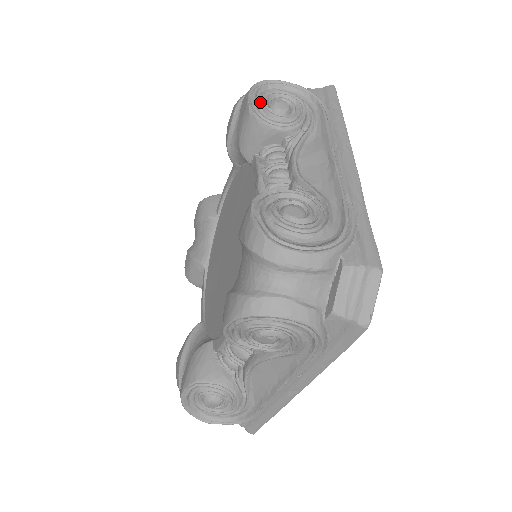
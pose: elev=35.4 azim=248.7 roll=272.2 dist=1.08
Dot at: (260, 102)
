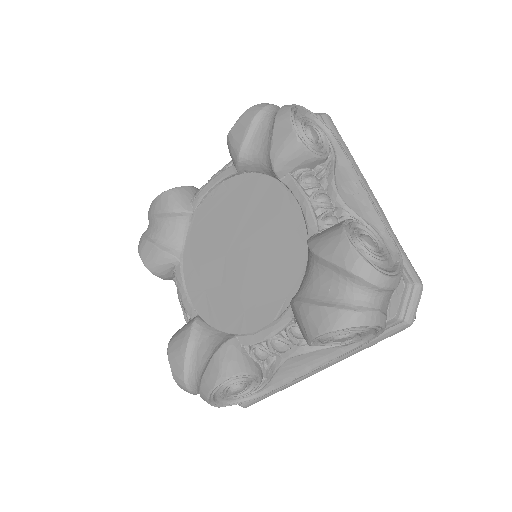
Dot at: (300, 129)
